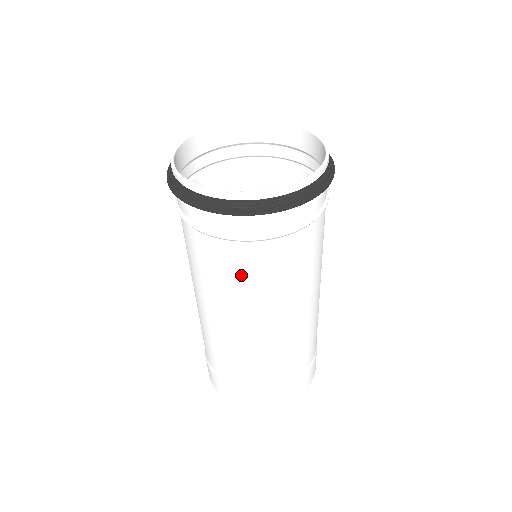
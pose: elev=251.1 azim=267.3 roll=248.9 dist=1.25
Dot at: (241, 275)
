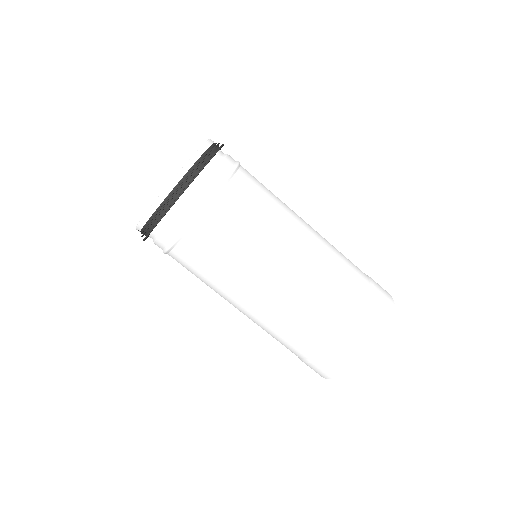
Dot at: (232, 235)
